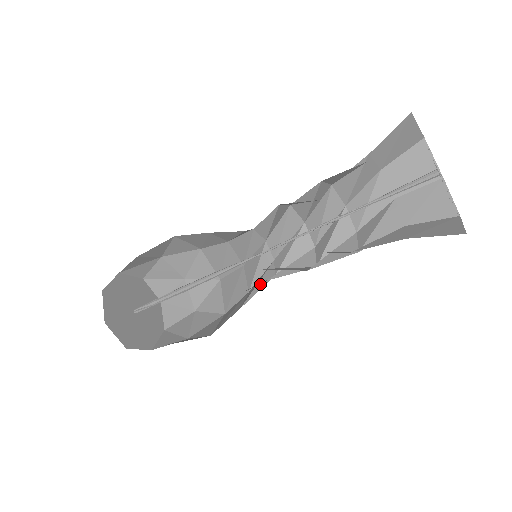
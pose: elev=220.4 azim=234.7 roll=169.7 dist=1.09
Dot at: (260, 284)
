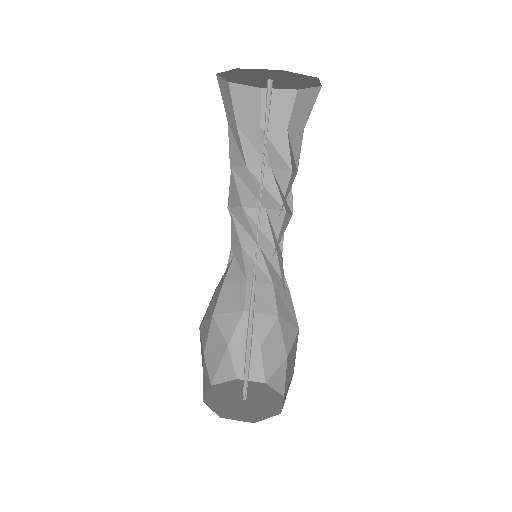
Dot at: (276, 266)
